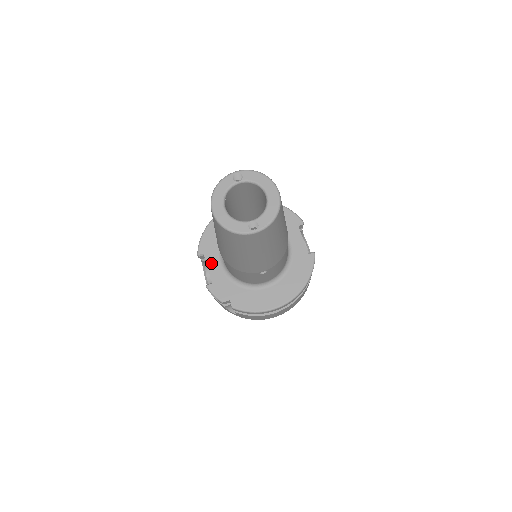
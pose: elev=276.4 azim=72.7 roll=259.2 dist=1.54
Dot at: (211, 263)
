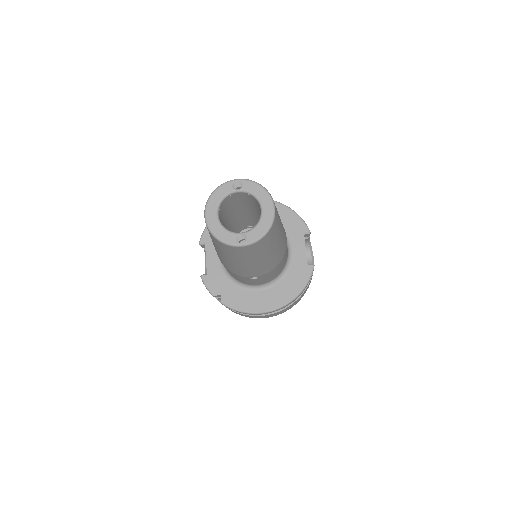
Dot at: (210, 254)
